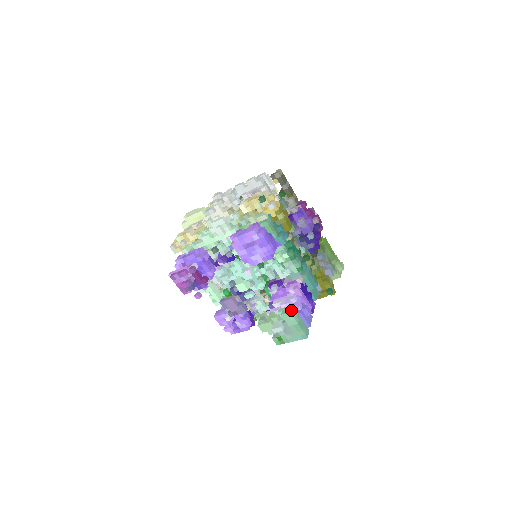
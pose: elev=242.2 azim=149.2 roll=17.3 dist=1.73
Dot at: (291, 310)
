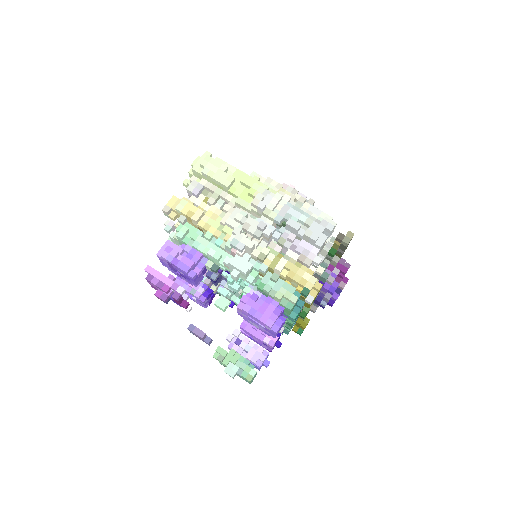
Dot at: occluded
